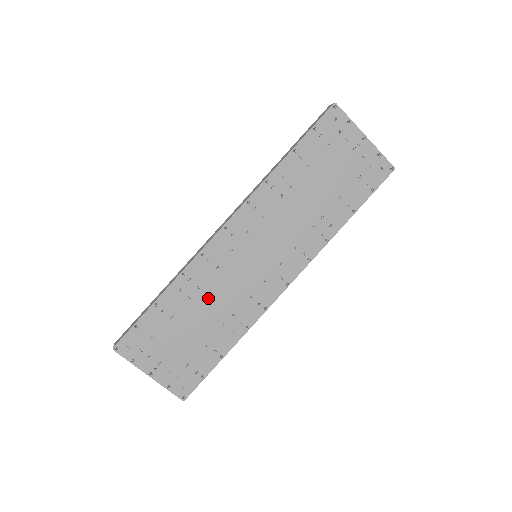
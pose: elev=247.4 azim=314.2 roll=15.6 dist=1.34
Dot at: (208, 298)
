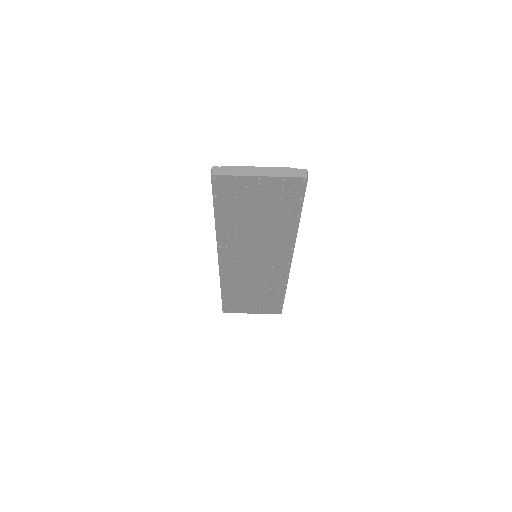
Dot at: (247, 285)
